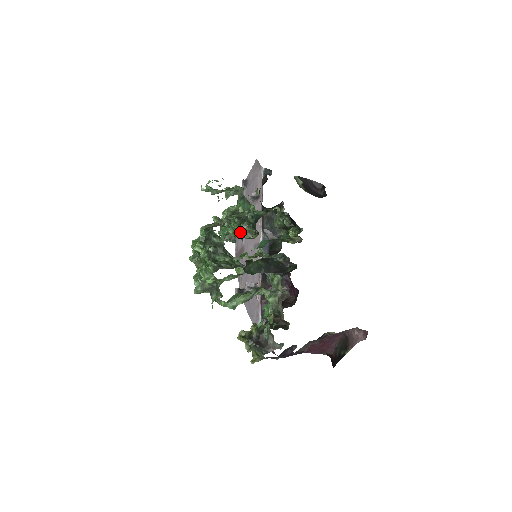
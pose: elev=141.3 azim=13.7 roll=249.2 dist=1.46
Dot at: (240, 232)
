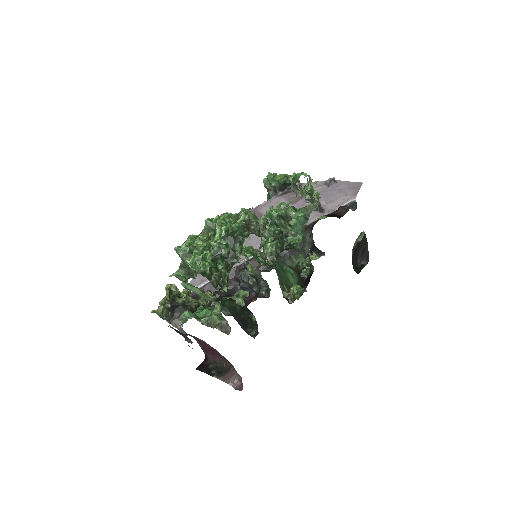
Dot at: (266, 245)
